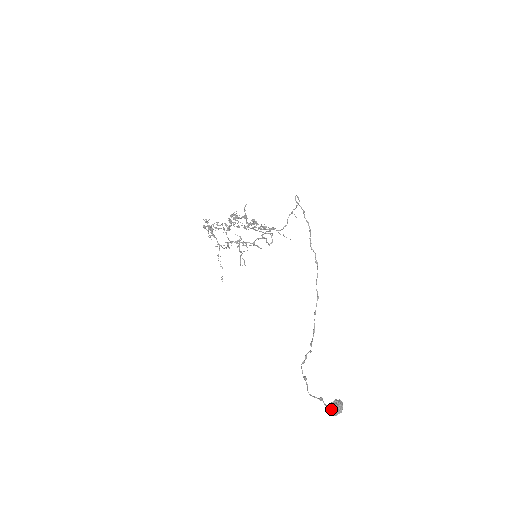
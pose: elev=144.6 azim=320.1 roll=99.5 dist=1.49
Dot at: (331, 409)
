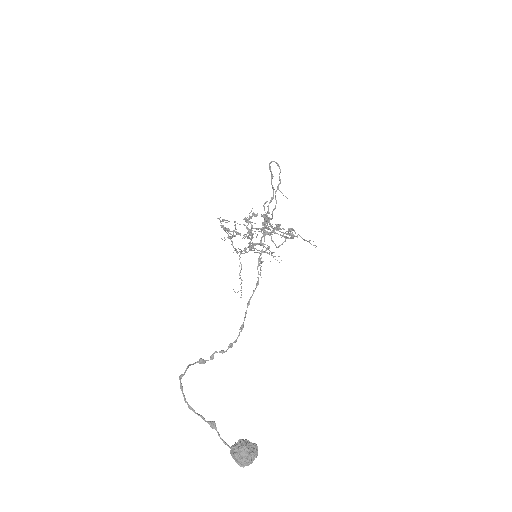
Dot at: (231, 450)
